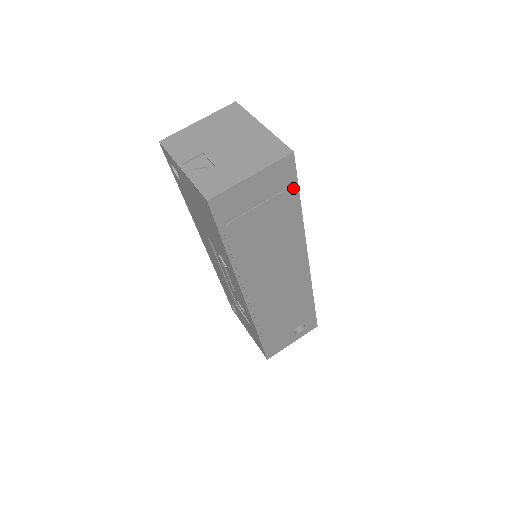
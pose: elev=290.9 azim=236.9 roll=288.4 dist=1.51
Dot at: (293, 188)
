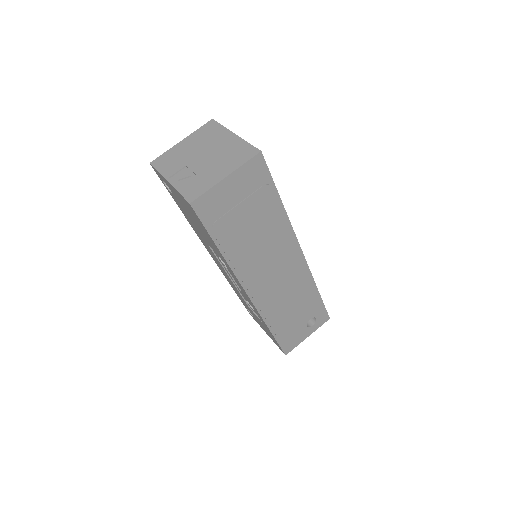
Dot at: (269, 184)
